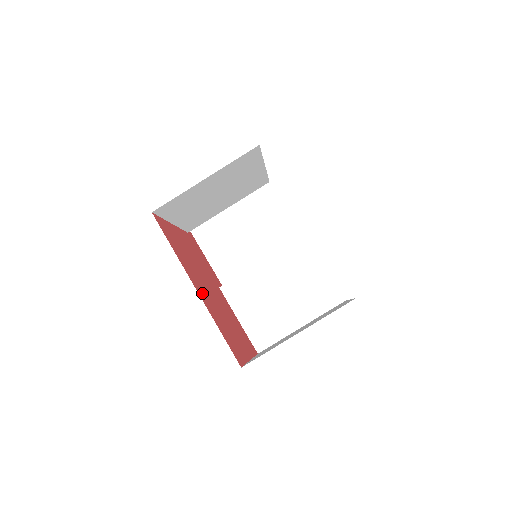
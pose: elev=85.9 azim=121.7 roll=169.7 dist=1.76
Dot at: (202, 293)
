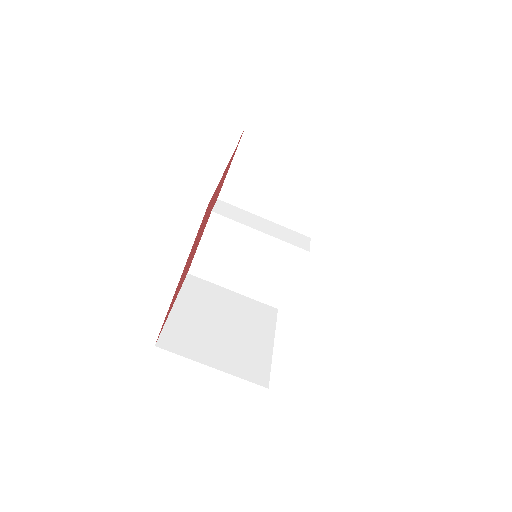
Dot at: occluded
